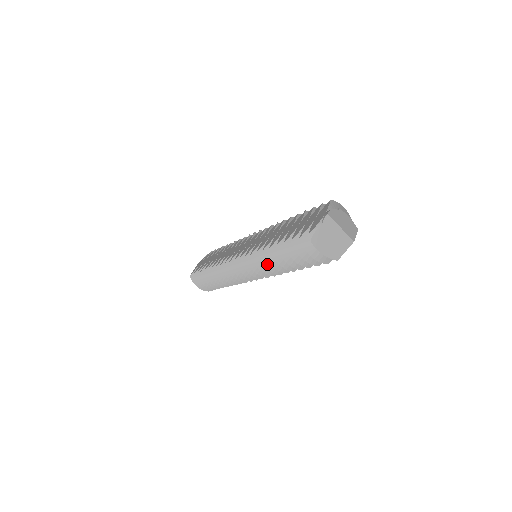
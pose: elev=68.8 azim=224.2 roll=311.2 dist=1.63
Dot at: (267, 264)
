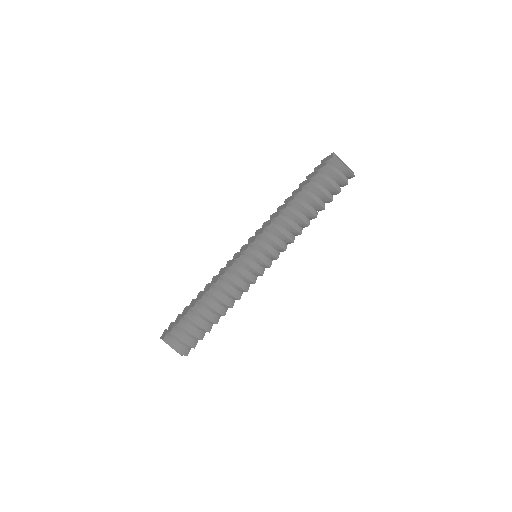
Dot at: (290, 223)
